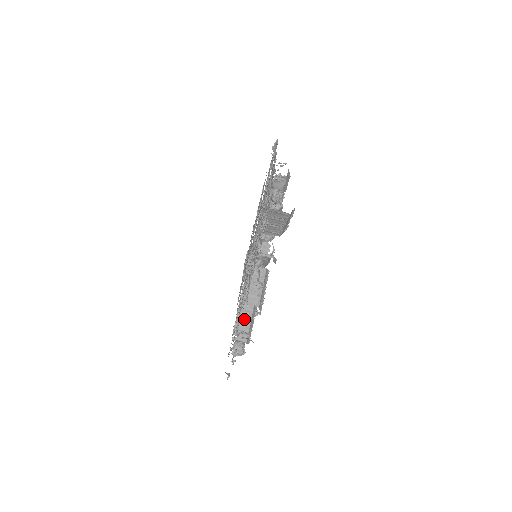
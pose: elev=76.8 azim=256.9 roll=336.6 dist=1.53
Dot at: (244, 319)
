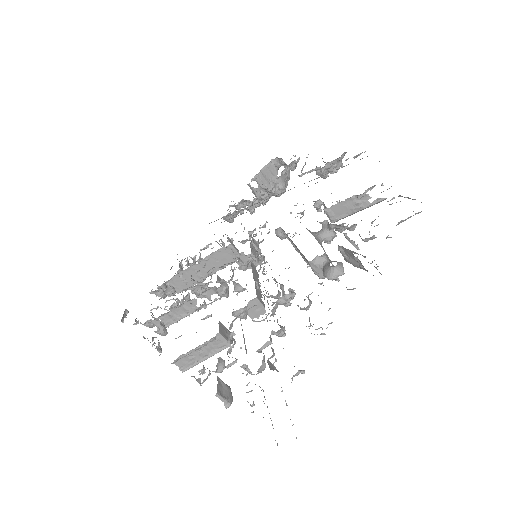
Dot at: (177, 312)
